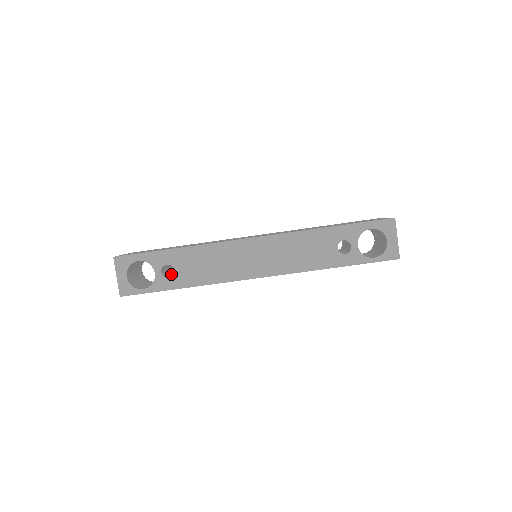
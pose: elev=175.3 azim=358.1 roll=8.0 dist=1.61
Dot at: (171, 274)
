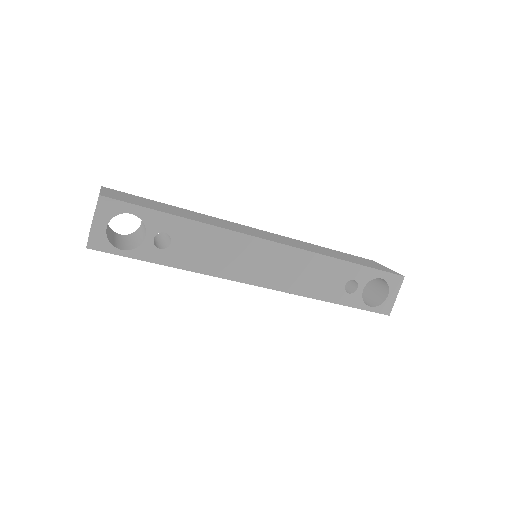
Dot at: occluded
